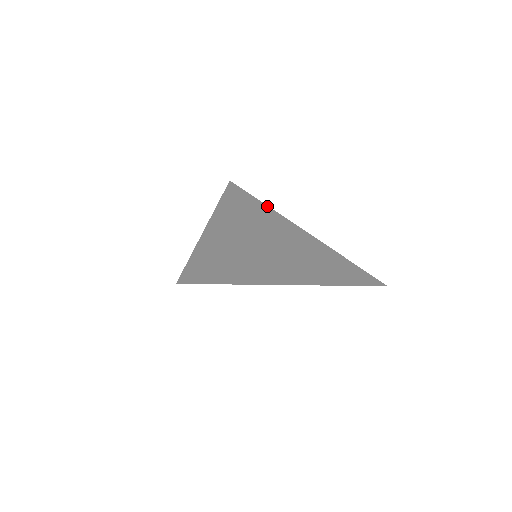
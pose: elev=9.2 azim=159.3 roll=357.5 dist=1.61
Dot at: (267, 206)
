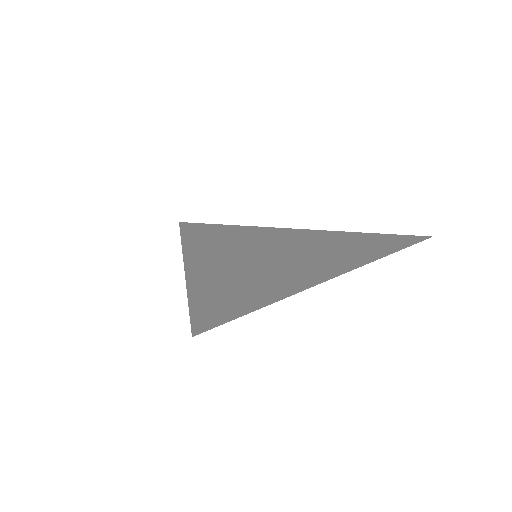
Dot at: (249, 312)
